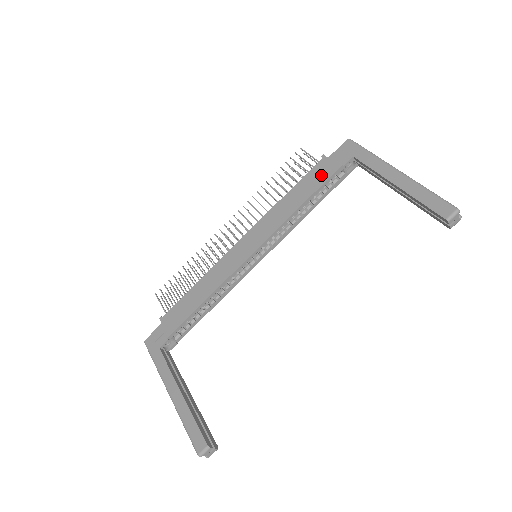
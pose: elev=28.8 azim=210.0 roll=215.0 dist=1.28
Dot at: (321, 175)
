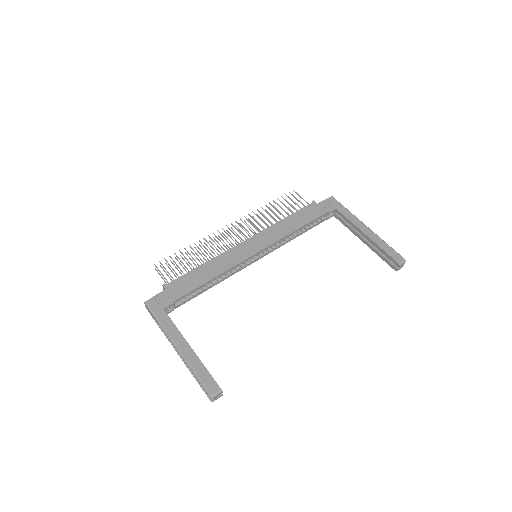
Dot at: (313, 213)
